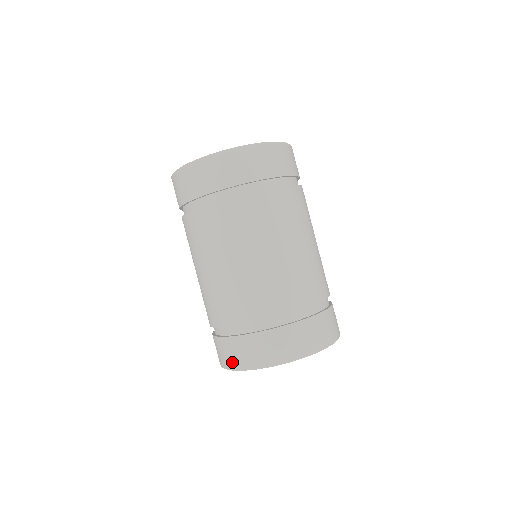
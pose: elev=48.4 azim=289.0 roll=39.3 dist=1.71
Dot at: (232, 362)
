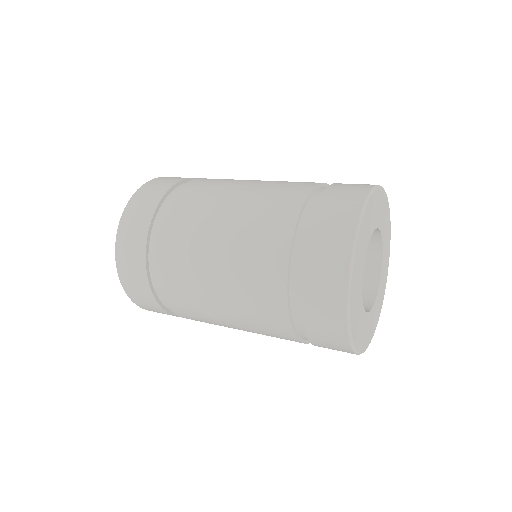
Dot at: (335, 304)
